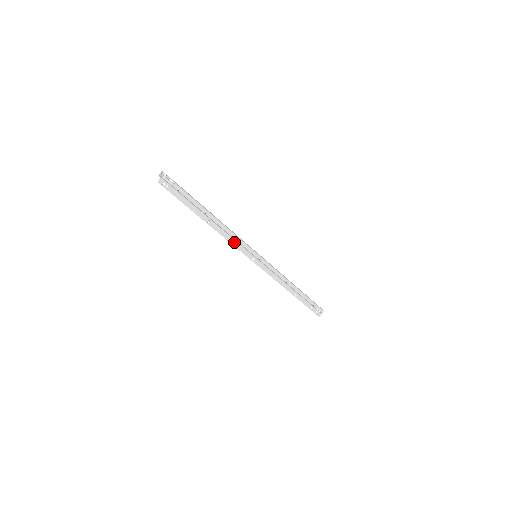
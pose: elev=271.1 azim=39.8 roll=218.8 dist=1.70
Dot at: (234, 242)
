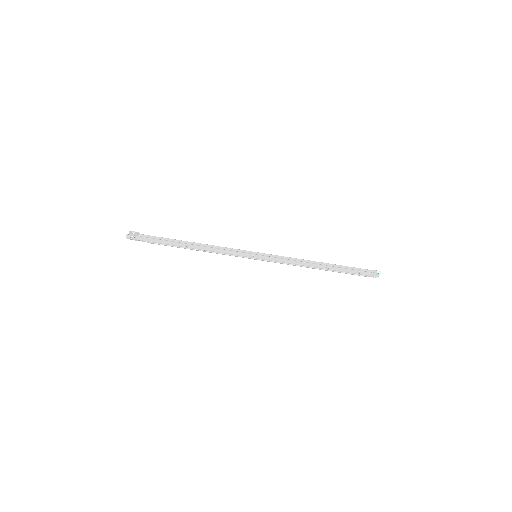
Dot at: (222, 251)
